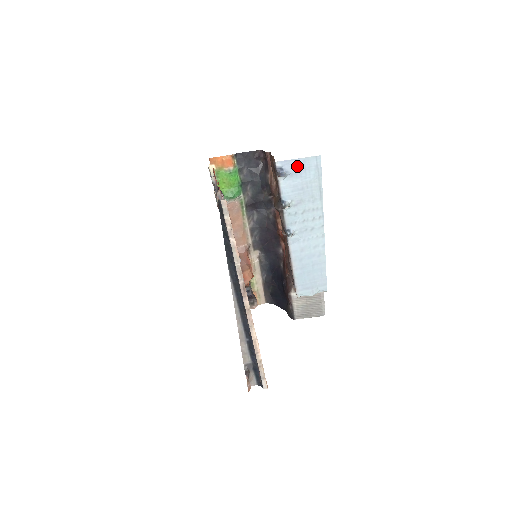
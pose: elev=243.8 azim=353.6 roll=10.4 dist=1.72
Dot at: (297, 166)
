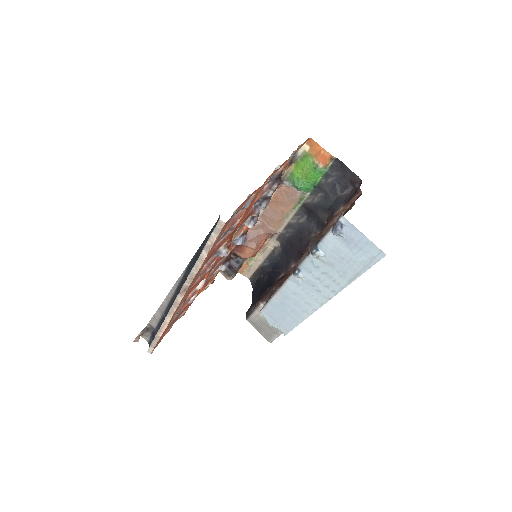
Dot at: (357, 239)
